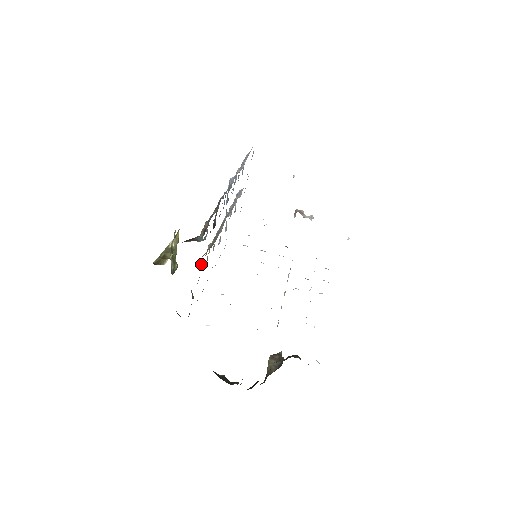
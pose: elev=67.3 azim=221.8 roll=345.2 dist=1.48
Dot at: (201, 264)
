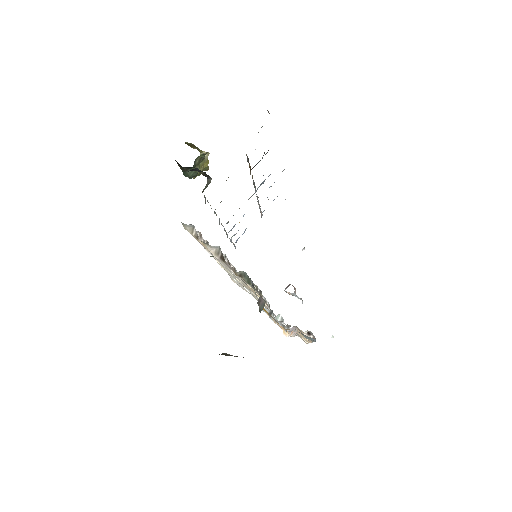
Dot at: occluded
